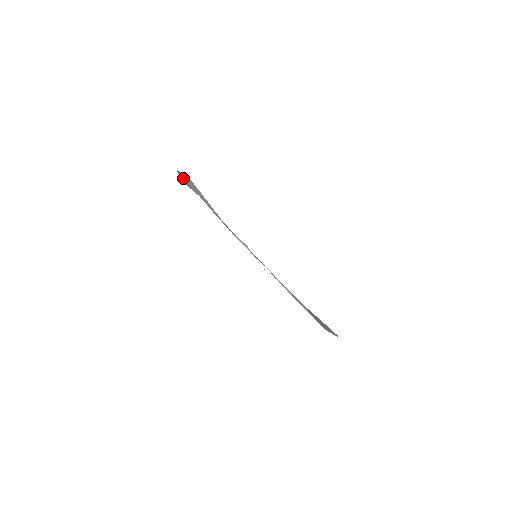
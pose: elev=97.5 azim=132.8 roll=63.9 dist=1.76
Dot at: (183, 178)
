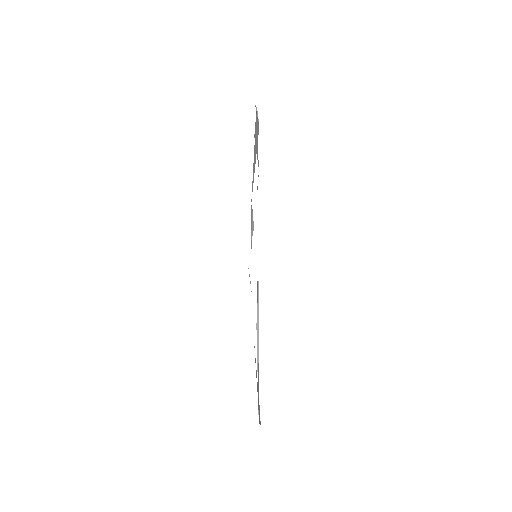
Dot at: occluded
